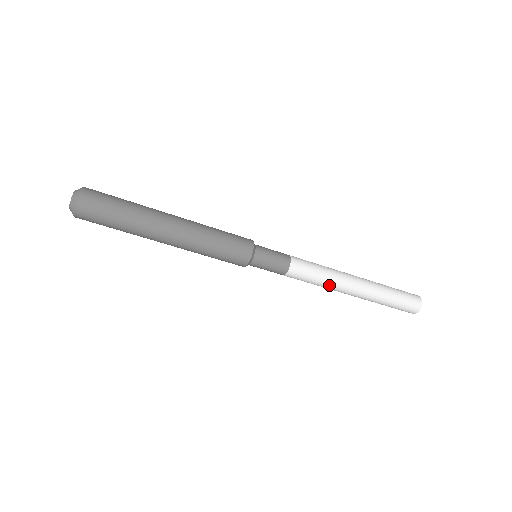
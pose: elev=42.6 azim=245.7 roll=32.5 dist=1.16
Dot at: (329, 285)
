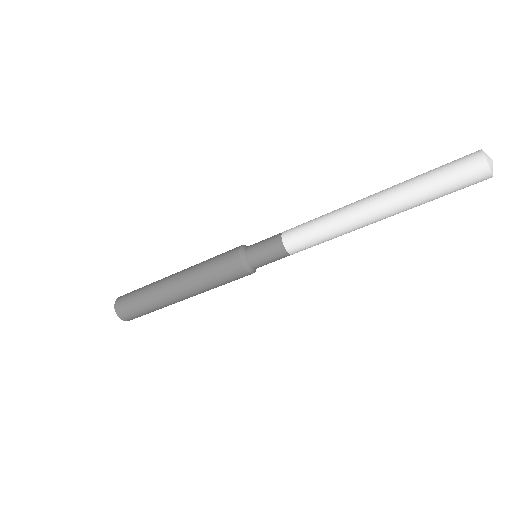
Dot at: (337, 227)
